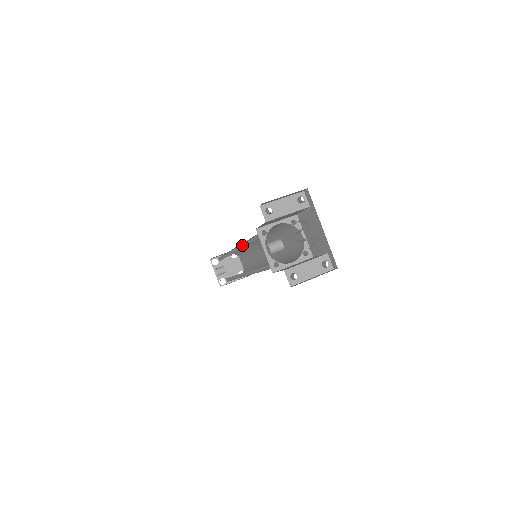
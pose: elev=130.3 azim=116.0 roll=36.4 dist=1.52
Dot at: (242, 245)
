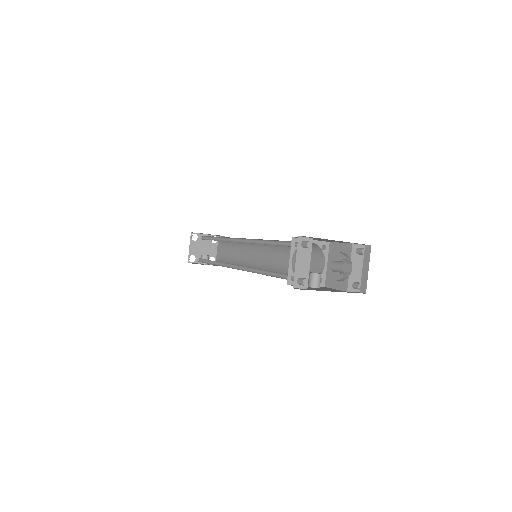
Dot at: (245, 267)
